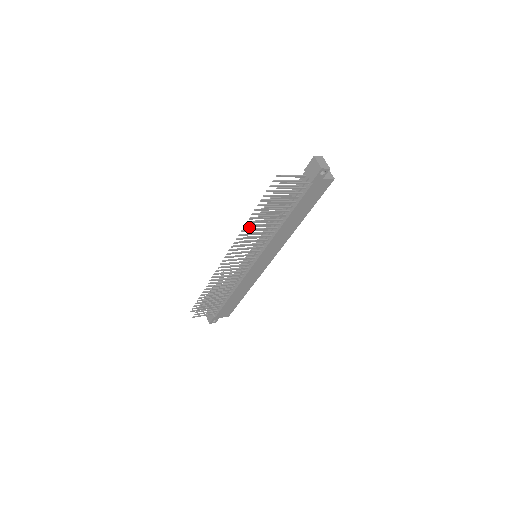
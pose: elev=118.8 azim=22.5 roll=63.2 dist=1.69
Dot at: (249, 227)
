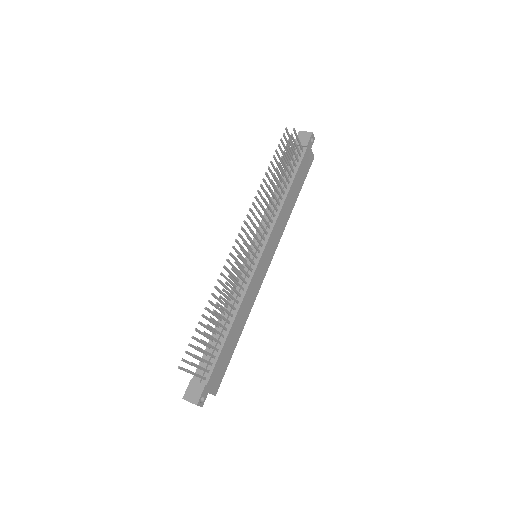
Dot at: (260, 195)
